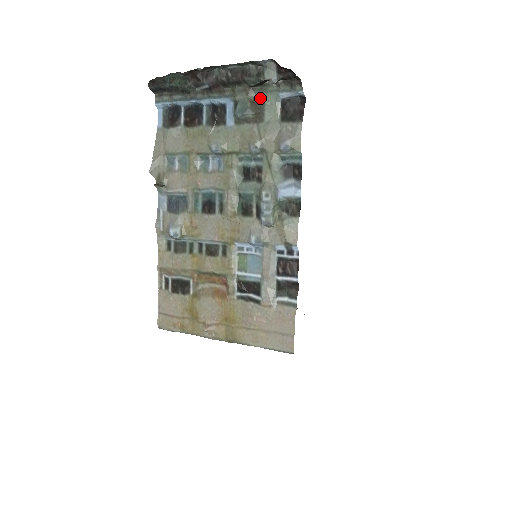
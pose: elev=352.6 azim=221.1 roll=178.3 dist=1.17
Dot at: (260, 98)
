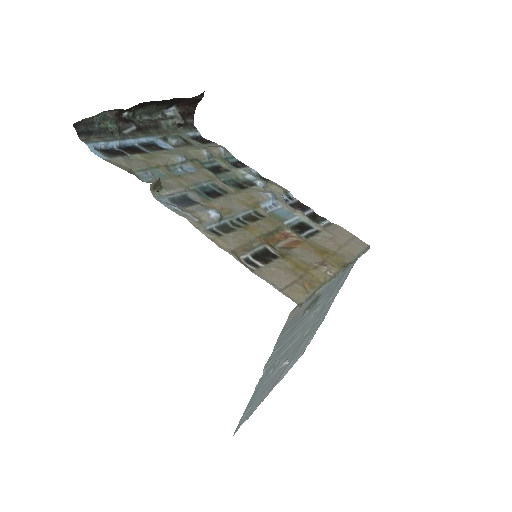
Dot at: occluded
